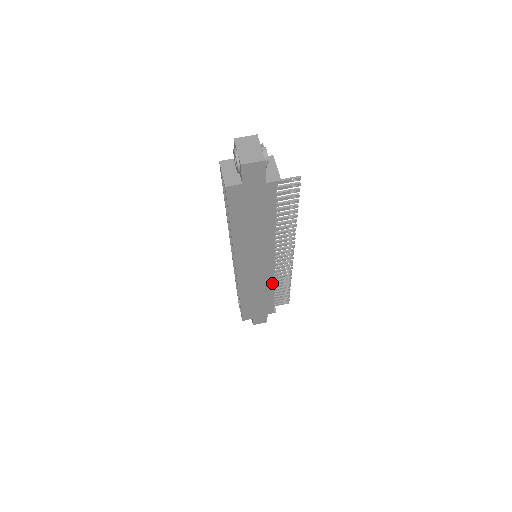
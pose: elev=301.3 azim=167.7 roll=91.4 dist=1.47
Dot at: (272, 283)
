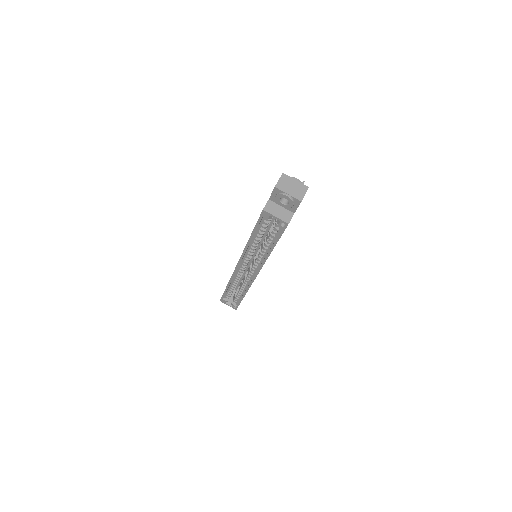
Dot at: occluded
